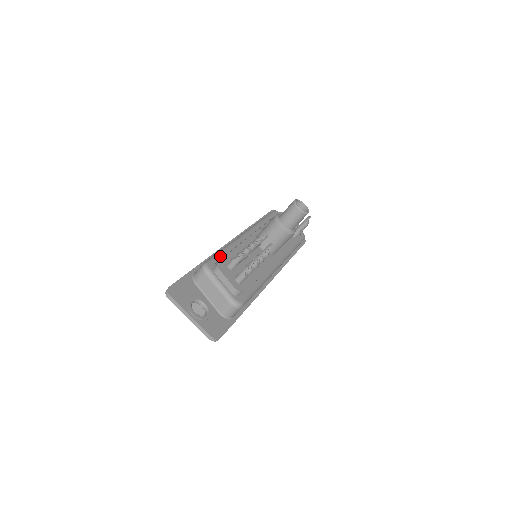
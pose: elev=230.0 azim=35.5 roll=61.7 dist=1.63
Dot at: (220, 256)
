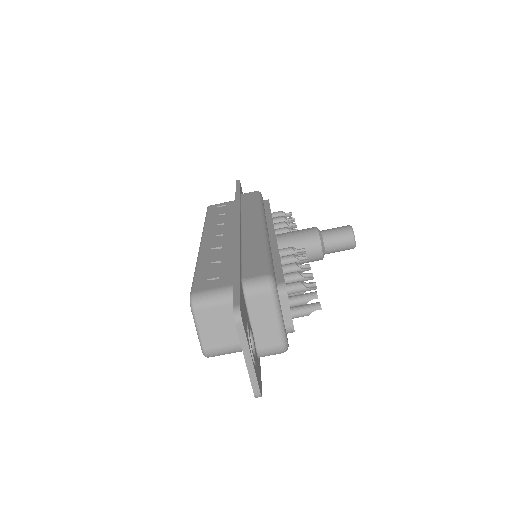
Dot at: occluded
